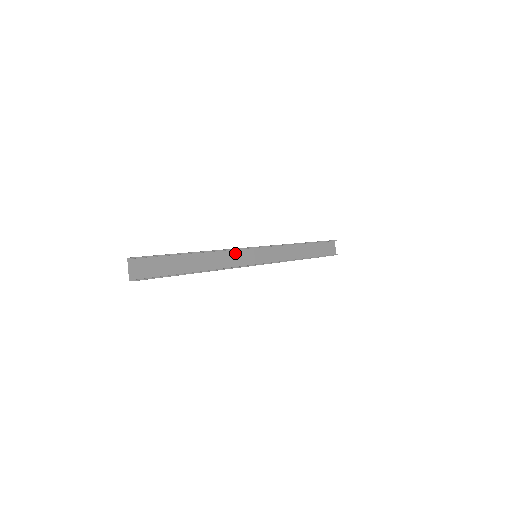
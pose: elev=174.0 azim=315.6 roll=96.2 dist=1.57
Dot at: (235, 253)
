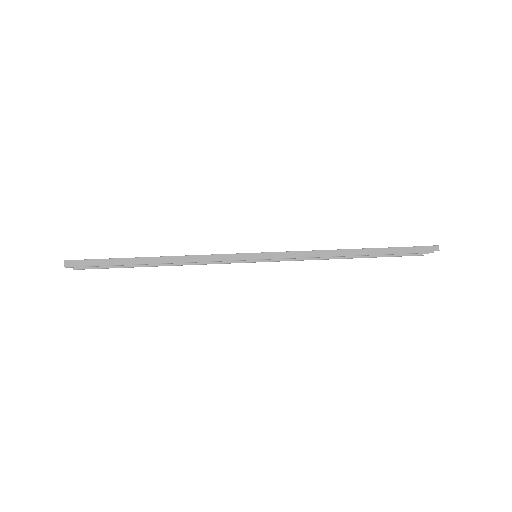
Dot at: (221, 254)
